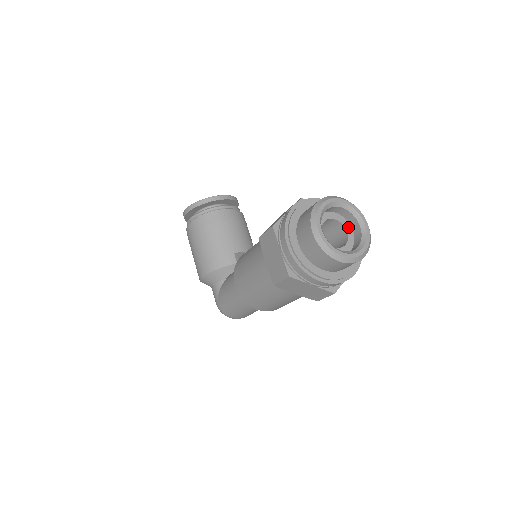
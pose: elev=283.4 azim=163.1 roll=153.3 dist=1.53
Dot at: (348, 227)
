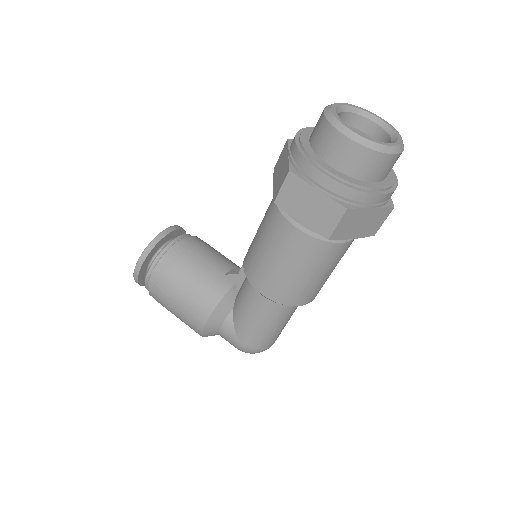
Dot at: (360, 132)
